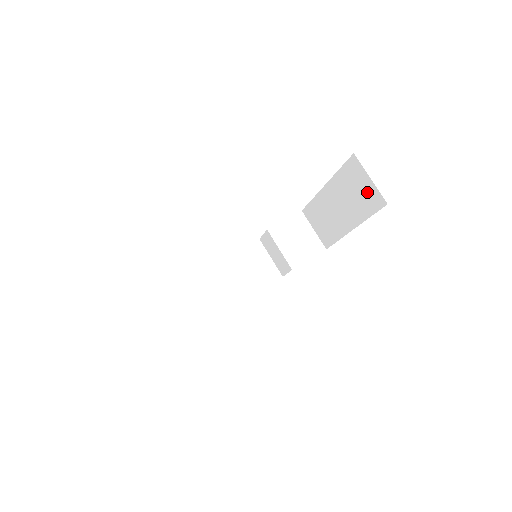
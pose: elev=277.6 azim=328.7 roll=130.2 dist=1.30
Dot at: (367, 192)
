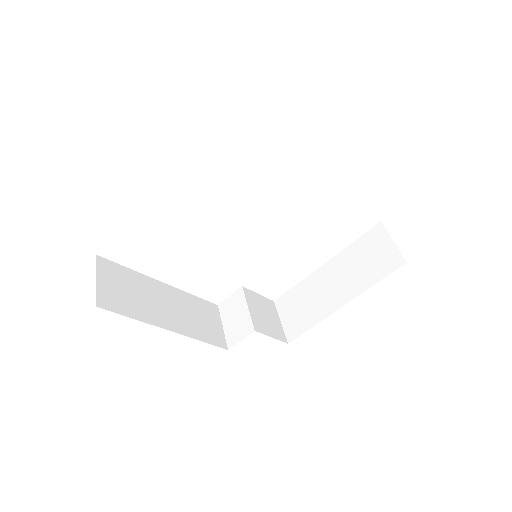
Dot at: (383, 256)
